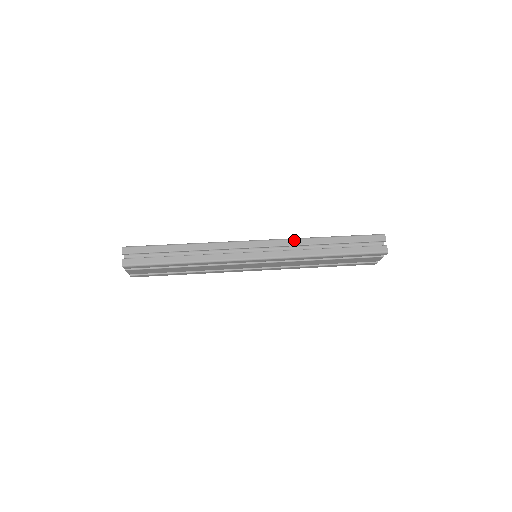
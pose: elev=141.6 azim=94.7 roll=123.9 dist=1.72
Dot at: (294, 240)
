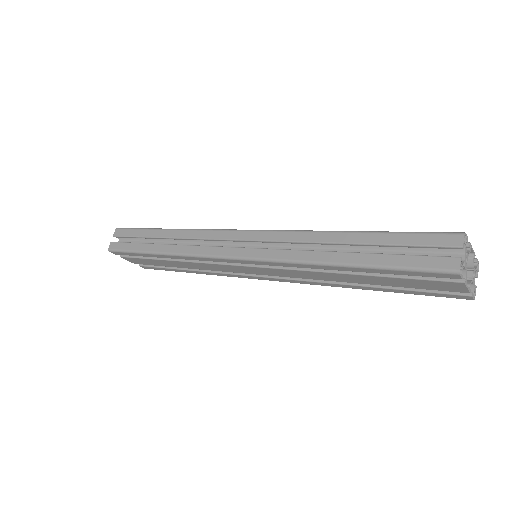
Dot at: (292, 233)
